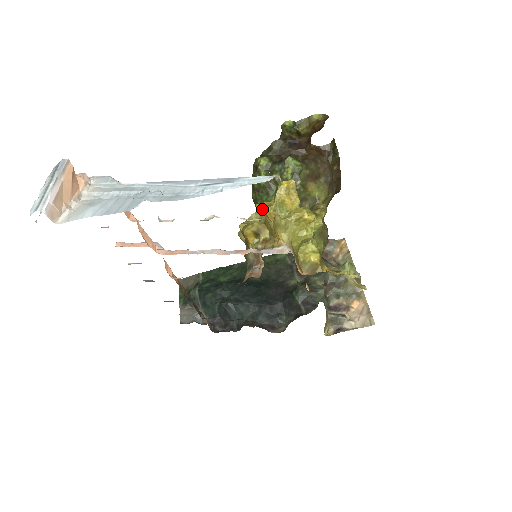
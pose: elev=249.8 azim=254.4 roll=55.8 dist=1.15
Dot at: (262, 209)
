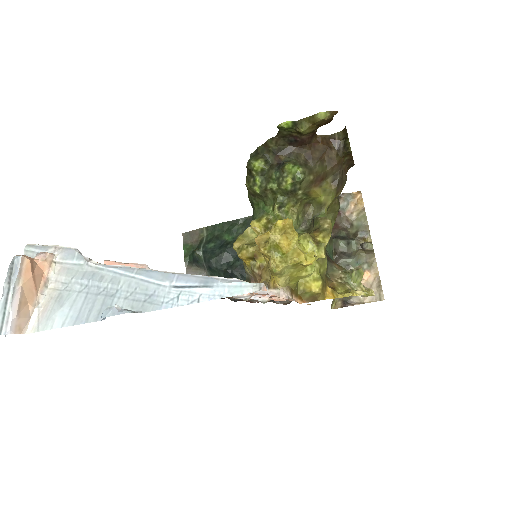
Dot at: (257, 230)
